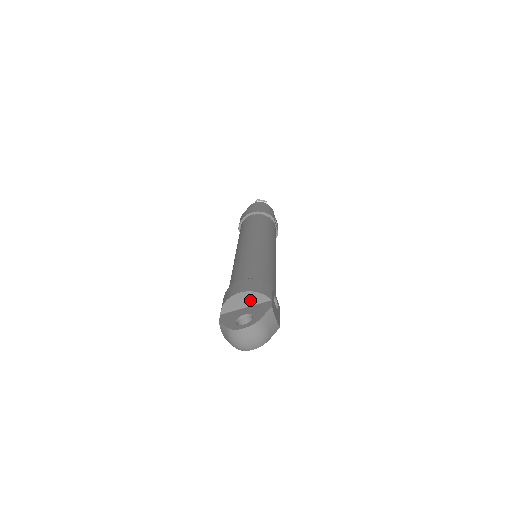
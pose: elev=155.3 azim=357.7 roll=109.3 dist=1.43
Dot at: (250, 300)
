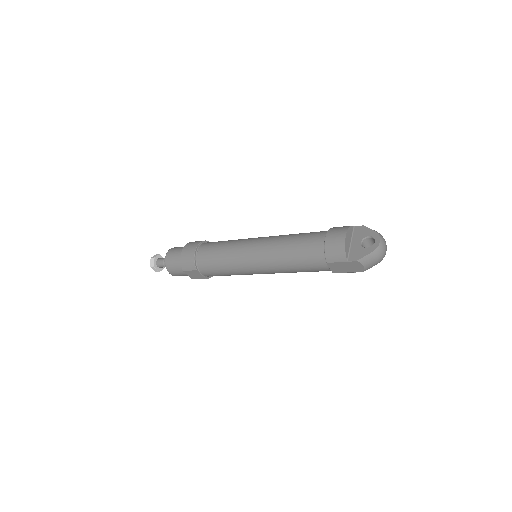
Dot at: (350, 236)
